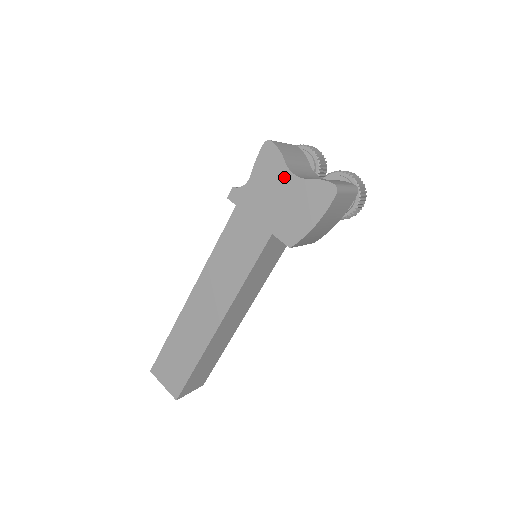
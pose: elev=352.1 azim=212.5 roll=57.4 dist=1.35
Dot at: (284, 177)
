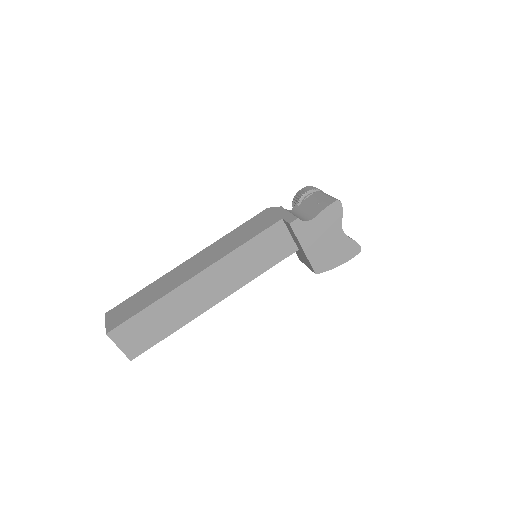
Dot at: (336, 229)
